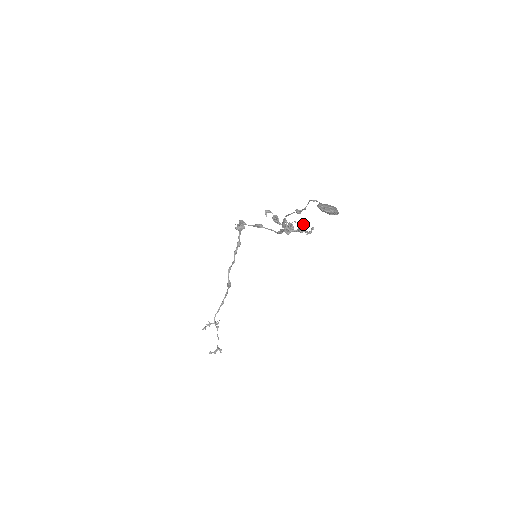
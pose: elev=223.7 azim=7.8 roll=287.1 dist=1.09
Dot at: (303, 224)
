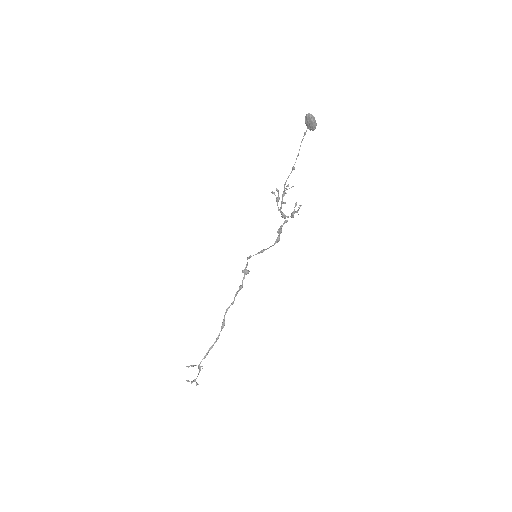
Dot at: (295, 203)
